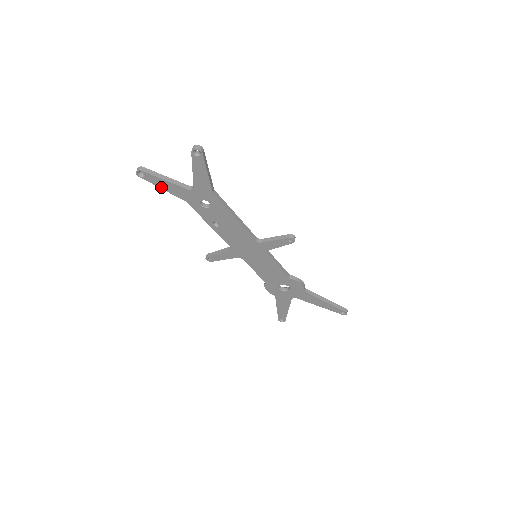
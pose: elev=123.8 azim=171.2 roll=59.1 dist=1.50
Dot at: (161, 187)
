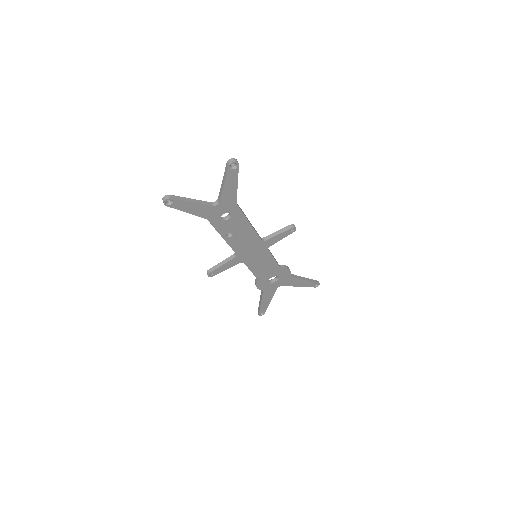
Dot at: (186, 211)
